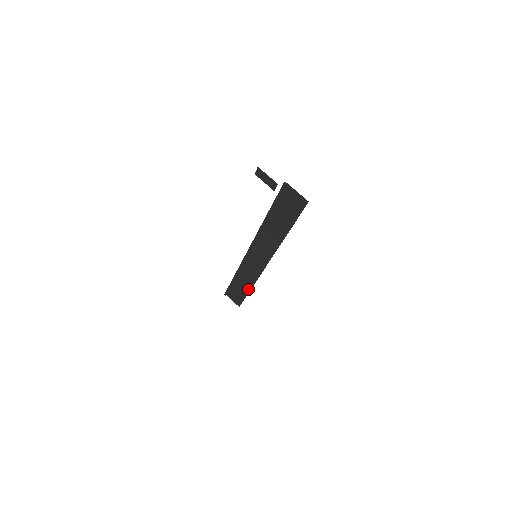
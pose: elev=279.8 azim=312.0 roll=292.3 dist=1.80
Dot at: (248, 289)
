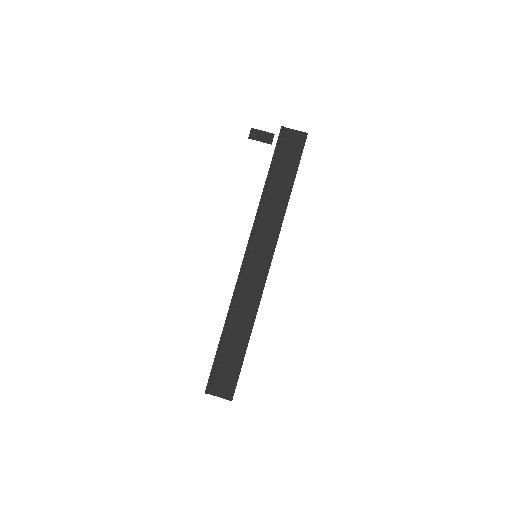
Dot at: (246, 337)
